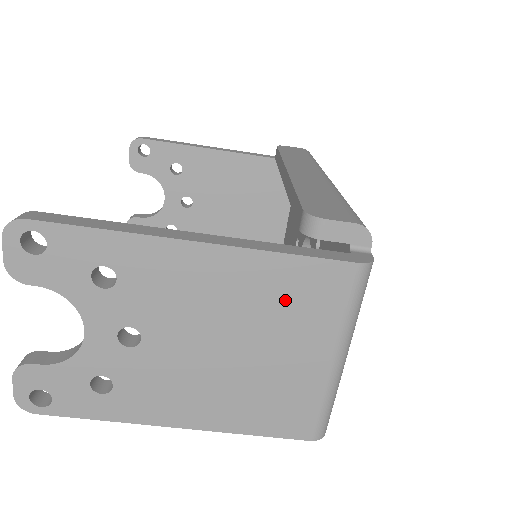
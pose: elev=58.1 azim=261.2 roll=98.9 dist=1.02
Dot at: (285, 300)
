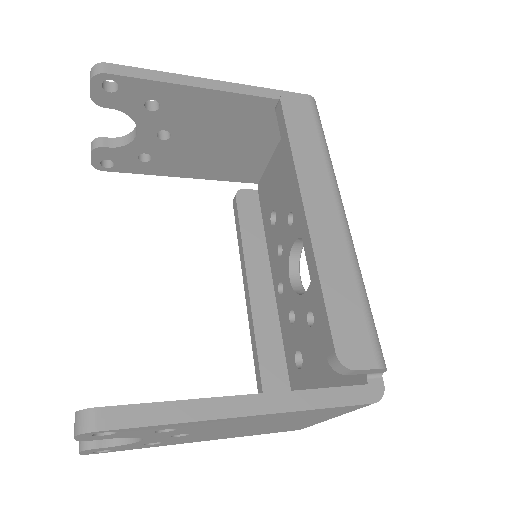
Dot at: (310, 415)
